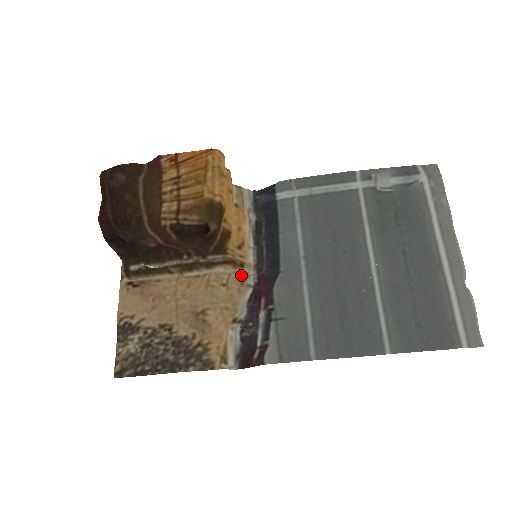
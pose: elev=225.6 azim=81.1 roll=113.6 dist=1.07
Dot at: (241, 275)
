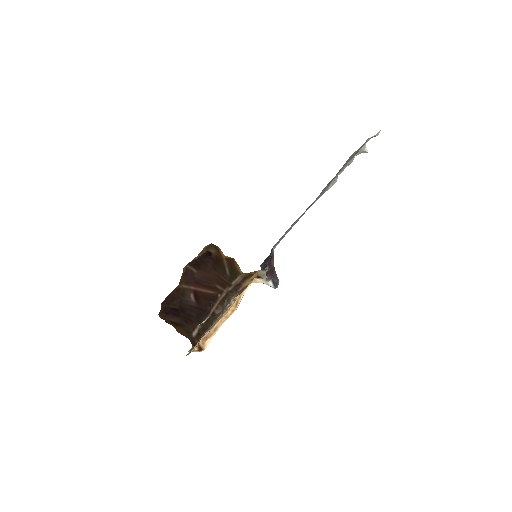
Dot at: occluded
